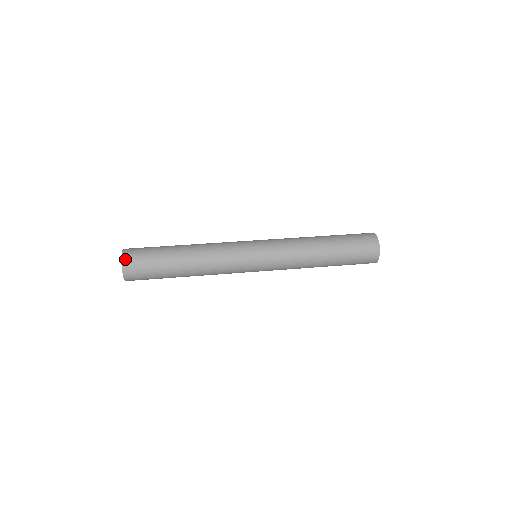
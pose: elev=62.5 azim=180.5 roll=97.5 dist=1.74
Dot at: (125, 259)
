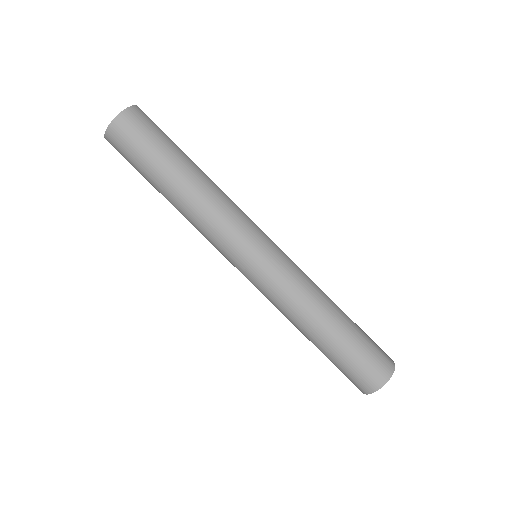
Dot at: (122, 118)
